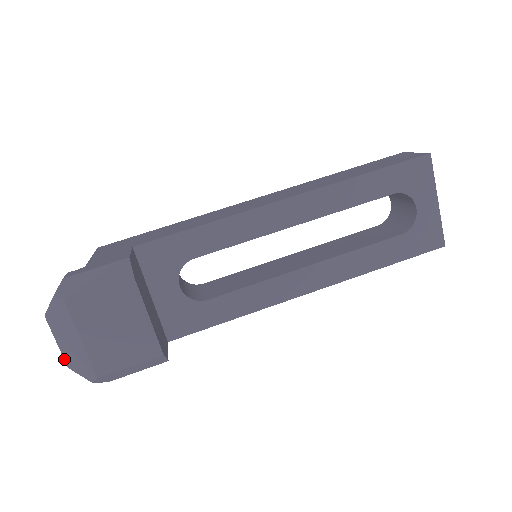
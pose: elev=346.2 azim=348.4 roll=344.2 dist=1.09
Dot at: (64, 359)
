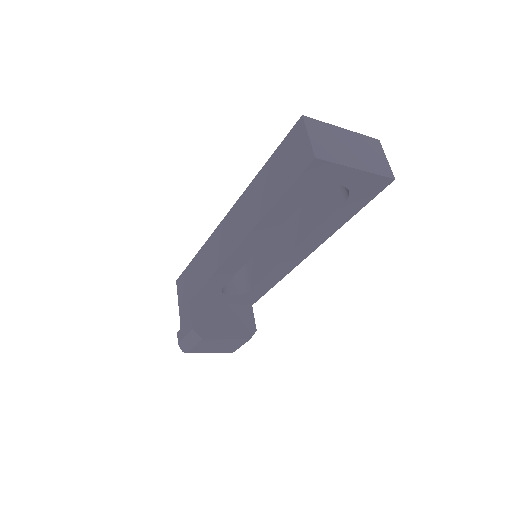
Dot at: occluded
